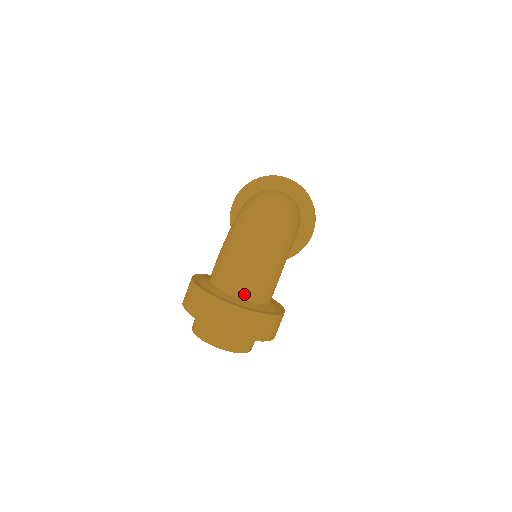
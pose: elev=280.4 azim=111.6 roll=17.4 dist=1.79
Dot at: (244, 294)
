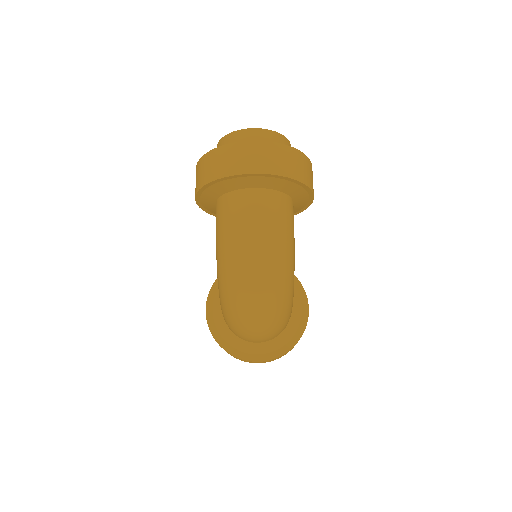
Dot at: (265, 341)
